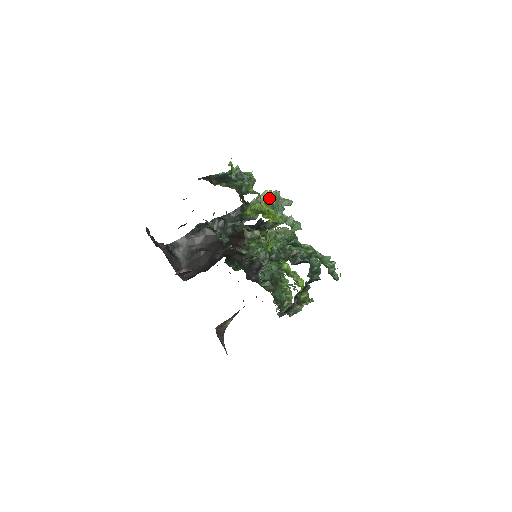
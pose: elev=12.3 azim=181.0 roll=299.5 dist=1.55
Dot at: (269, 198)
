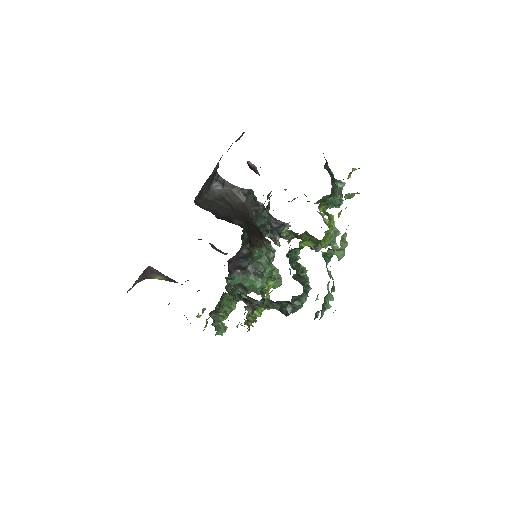
Dot at: (333, 226)
